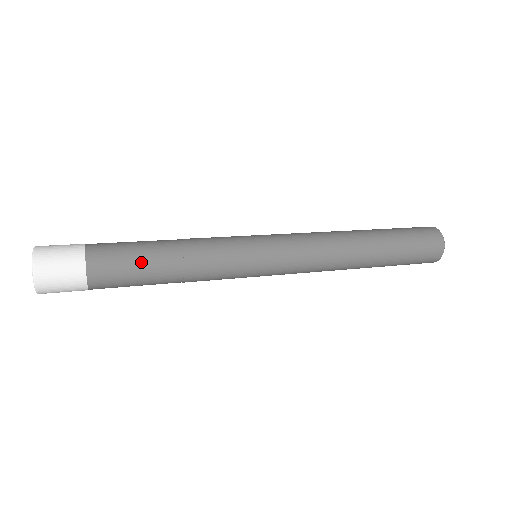
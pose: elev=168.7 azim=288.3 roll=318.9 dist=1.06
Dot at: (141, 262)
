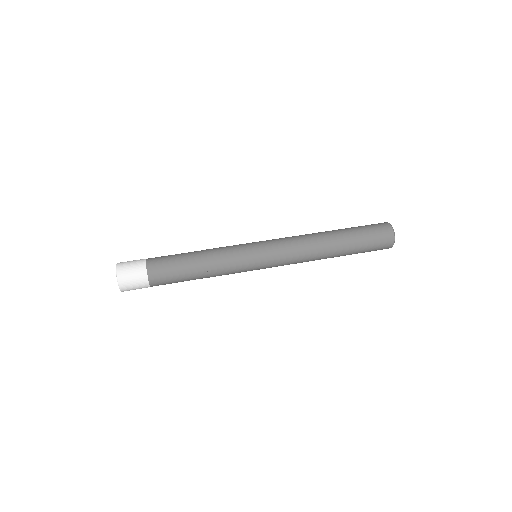
Dot at: (182, 281)
